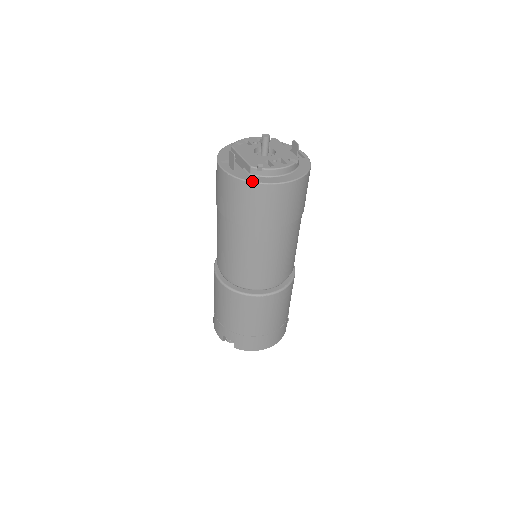
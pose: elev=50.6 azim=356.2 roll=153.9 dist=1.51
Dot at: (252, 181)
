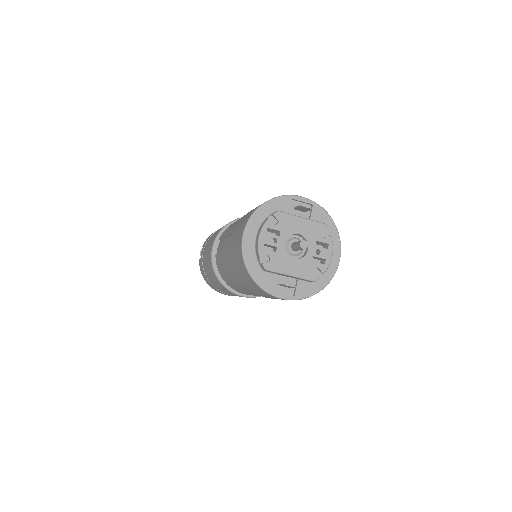
Dot at: (322, 289)
